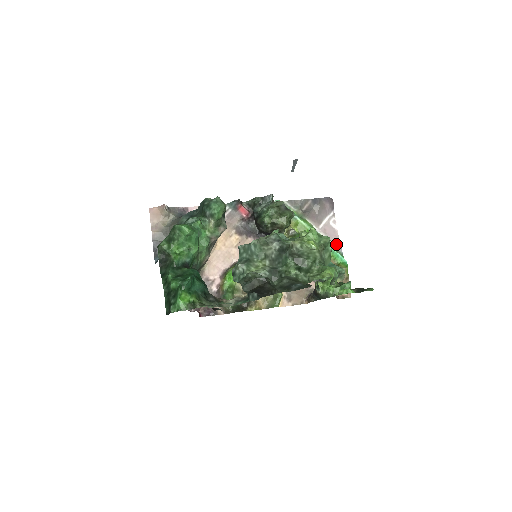
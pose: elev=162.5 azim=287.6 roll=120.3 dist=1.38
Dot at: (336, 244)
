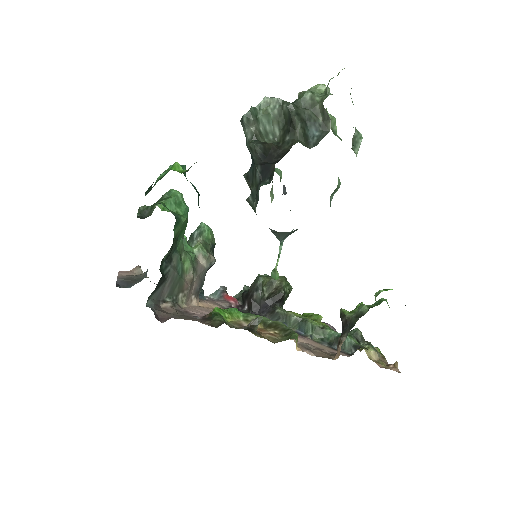
Dot at: occluded
